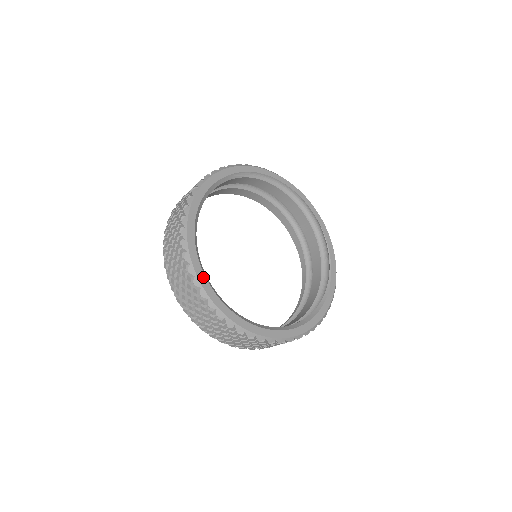
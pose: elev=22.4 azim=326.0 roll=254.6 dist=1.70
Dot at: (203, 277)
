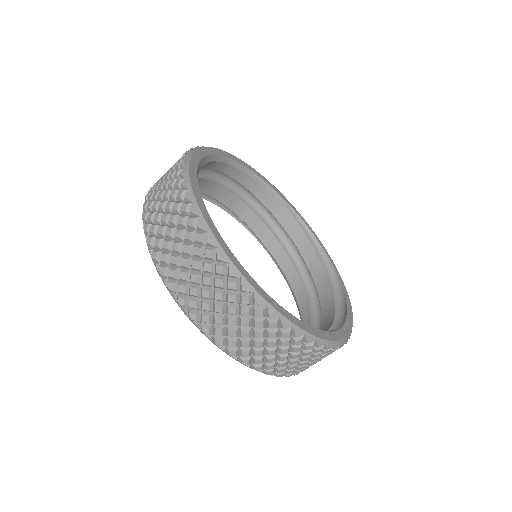
Dot at: (199, 157)
